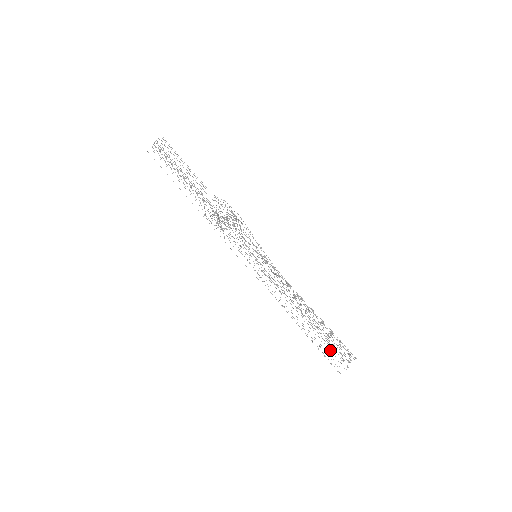
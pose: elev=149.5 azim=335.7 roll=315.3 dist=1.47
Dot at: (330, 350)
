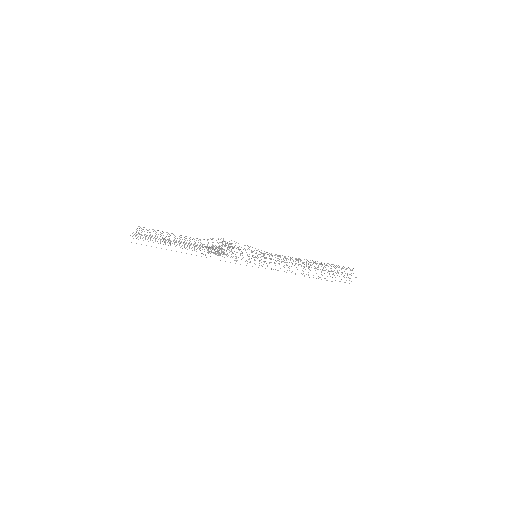
Dot at: occluded
